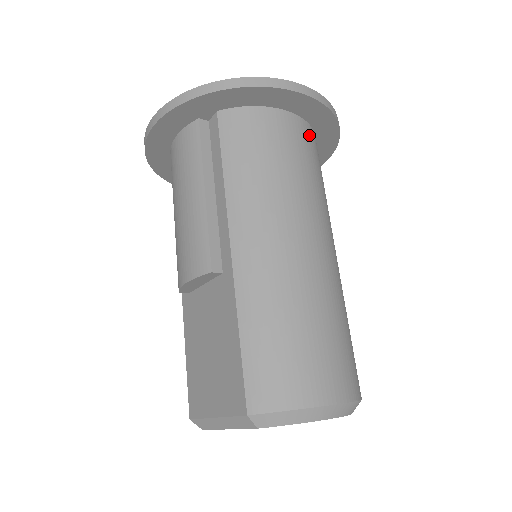
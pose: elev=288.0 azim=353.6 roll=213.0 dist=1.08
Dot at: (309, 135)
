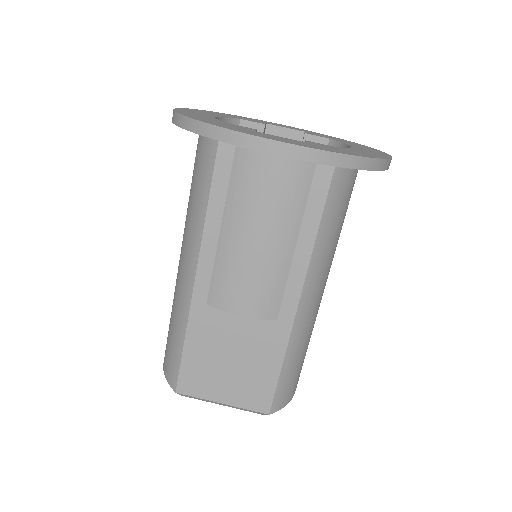
Dot at: occluded
